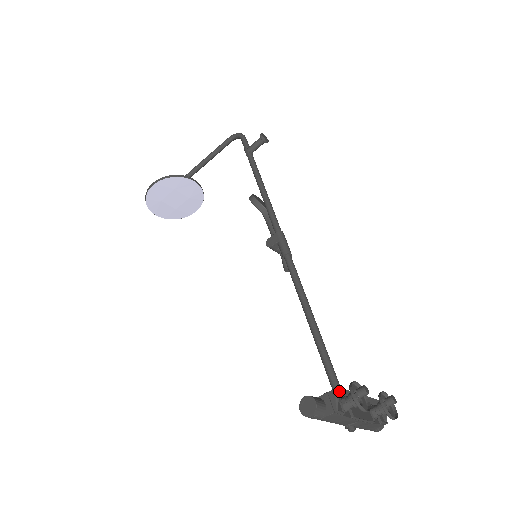
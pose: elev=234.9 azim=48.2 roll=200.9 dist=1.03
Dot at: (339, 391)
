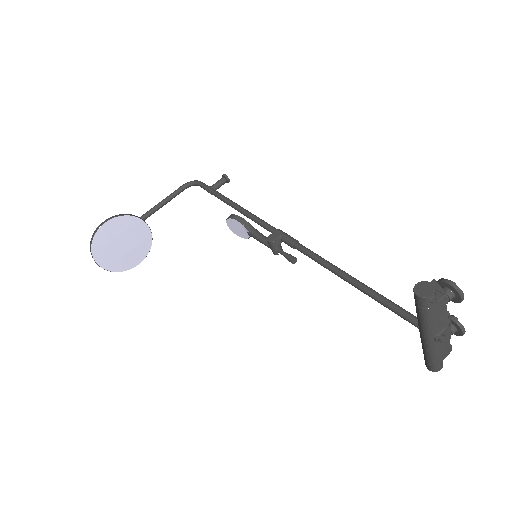
Dot at: (437, 282)
